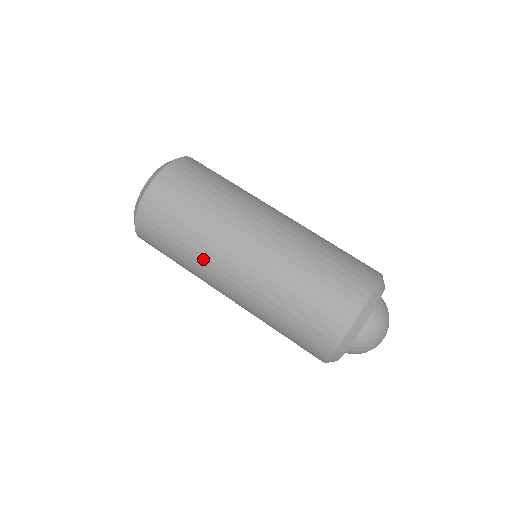
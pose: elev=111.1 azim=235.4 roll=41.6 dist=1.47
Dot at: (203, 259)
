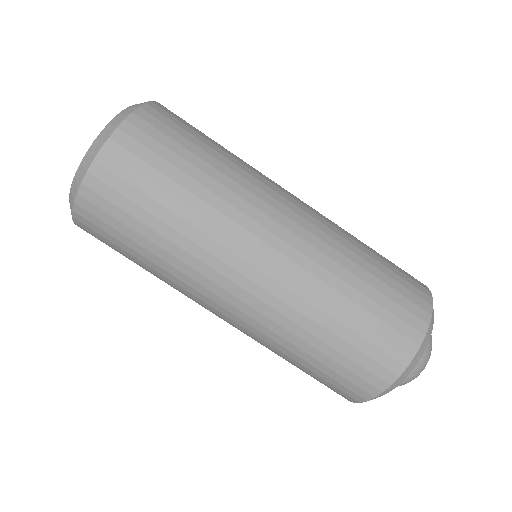
Dot at: (201, 254)
